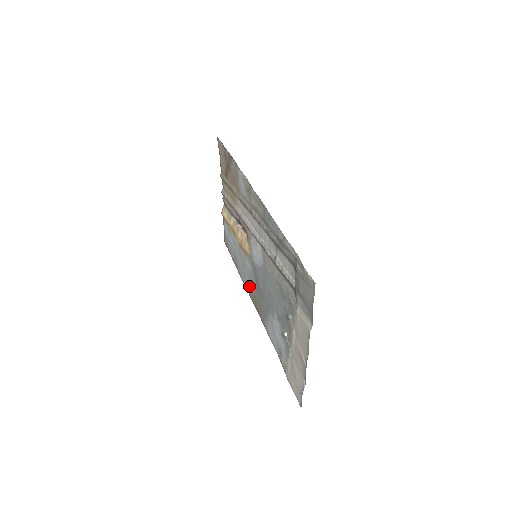
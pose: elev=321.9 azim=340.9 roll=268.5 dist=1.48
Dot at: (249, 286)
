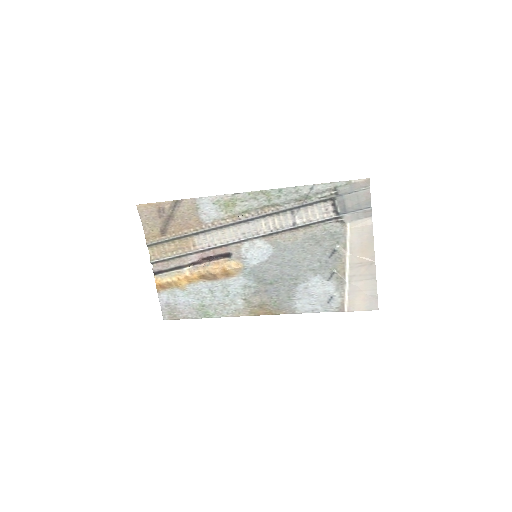
Dot at: (245, 305)
